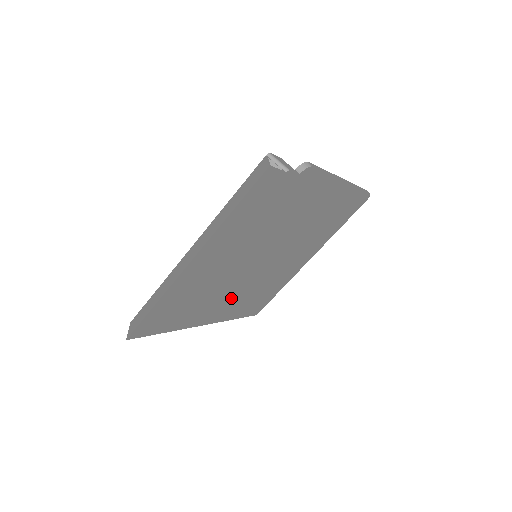
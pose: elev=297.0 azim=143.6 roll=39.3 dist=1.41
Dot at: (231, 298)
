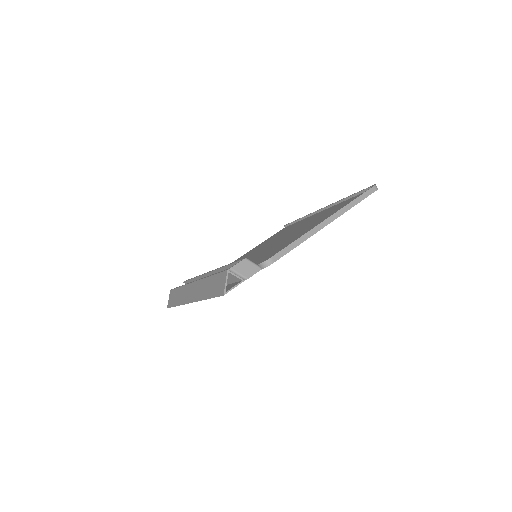
Dot at: occluded
